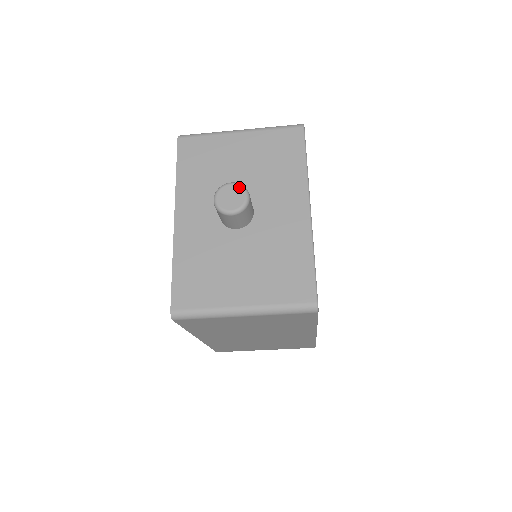
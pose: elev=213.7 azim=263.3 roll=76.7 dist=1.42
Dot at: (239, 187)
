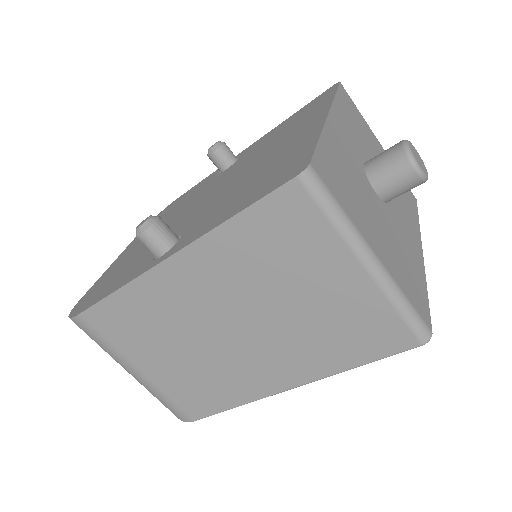
Dot at: (423, 162)
